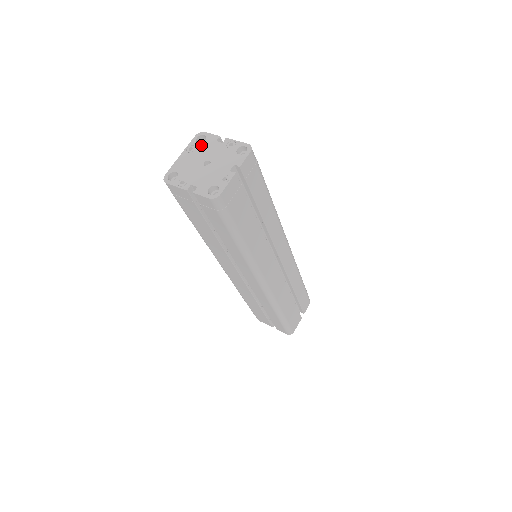
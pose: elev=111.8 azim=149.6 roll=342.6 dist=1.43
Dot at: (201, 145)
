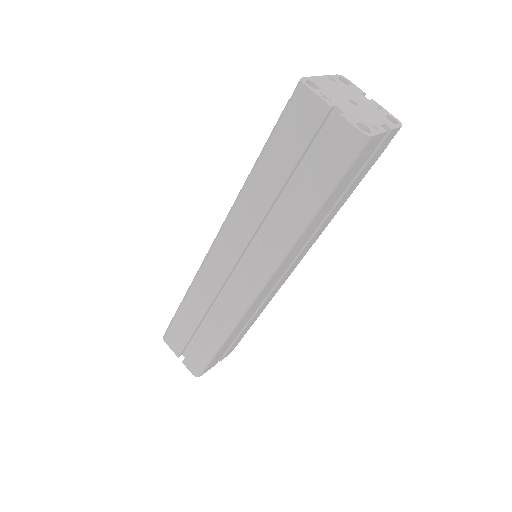
Dot at: (345, 85)
